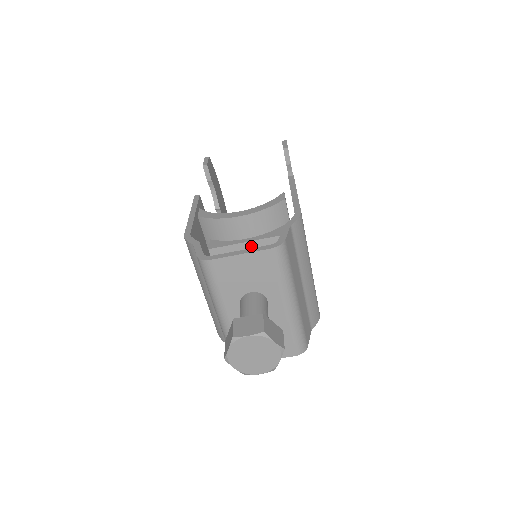
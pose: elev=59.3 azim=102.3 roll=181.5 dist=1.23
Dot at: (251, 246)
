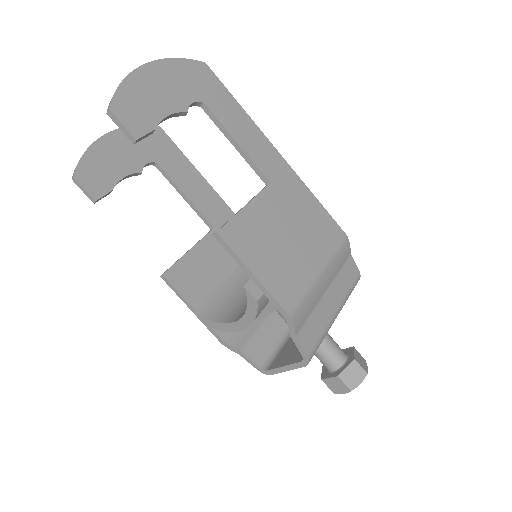
Dot at: occluded
